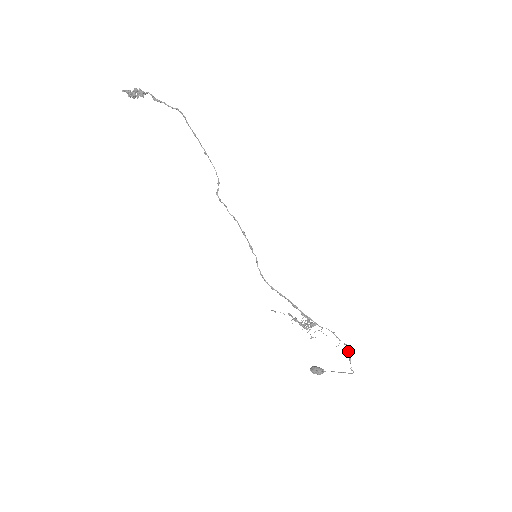
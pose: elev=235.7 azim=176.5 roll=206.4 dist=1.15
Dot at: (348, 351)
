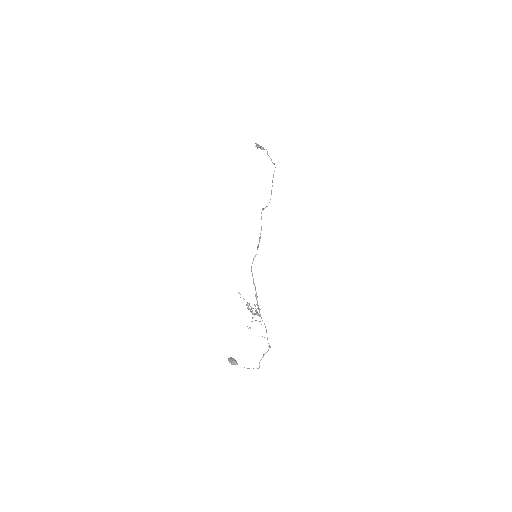
Dot at: occluded
